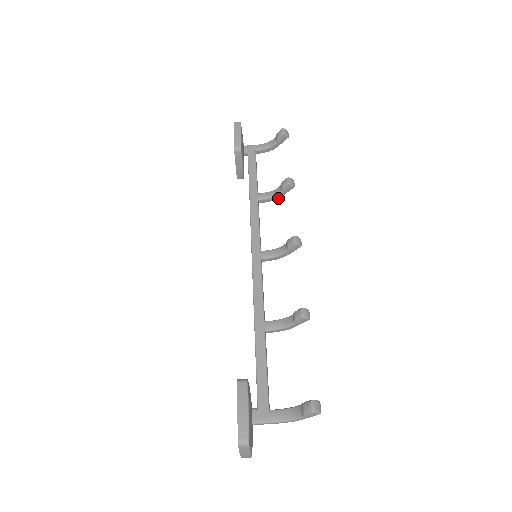
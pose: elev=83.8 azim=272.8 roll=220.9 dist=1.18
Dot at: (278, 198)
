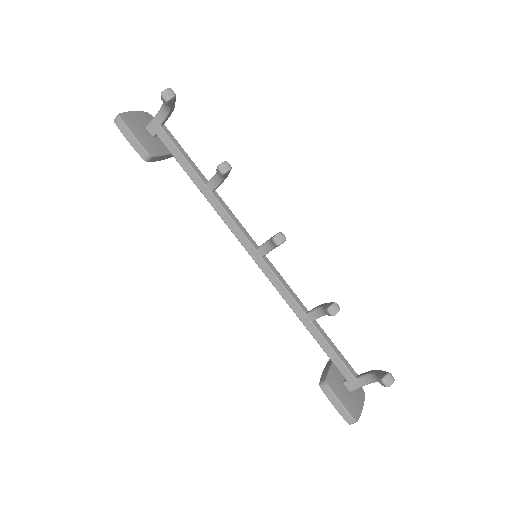
Dot at: (226, 177)
